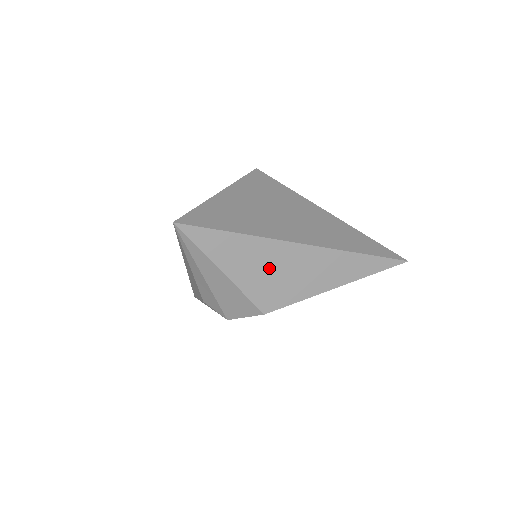
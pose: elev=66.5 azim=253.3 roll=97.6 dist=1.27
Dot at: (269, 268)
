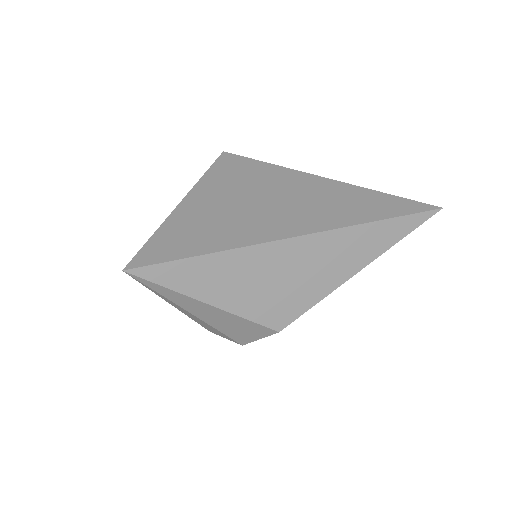
Dot at: (264, 279)
